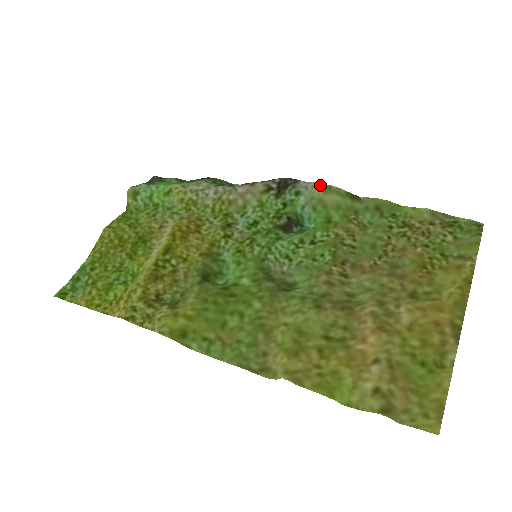
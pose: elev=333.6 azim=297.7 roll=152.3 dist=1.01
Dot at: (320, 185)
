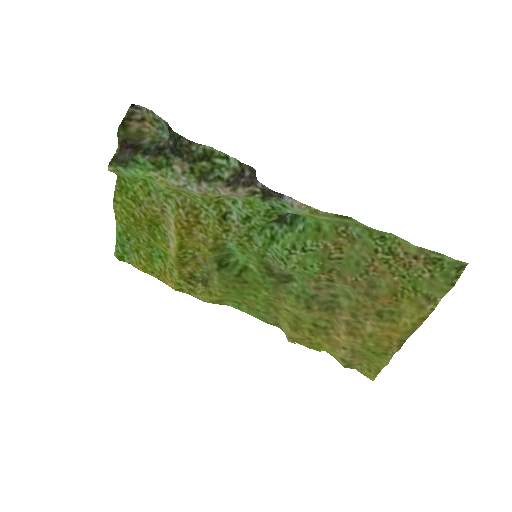
Dot at: (306, 207)
